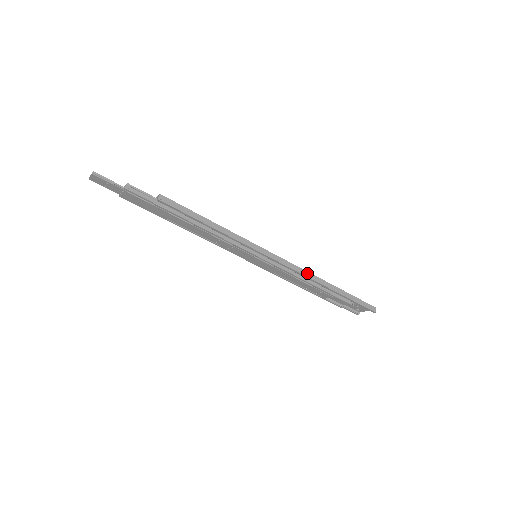
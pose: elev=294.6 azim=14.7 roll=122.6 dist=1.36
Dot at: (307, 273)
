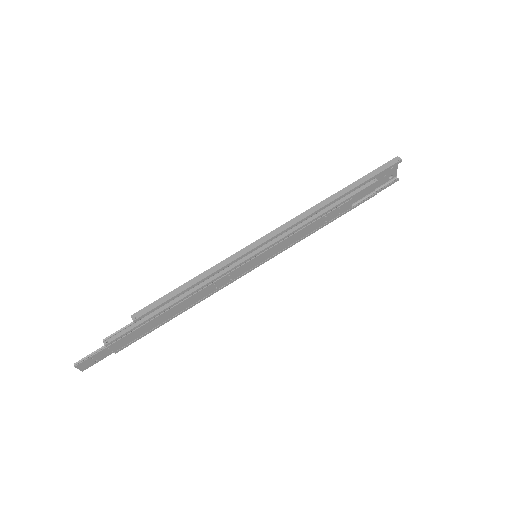
Dot at: (306, 213)
